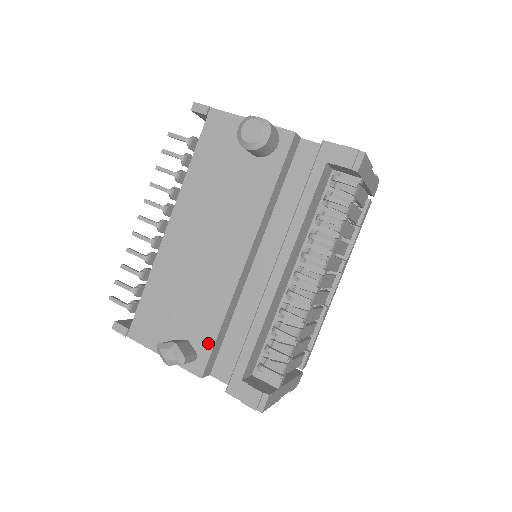
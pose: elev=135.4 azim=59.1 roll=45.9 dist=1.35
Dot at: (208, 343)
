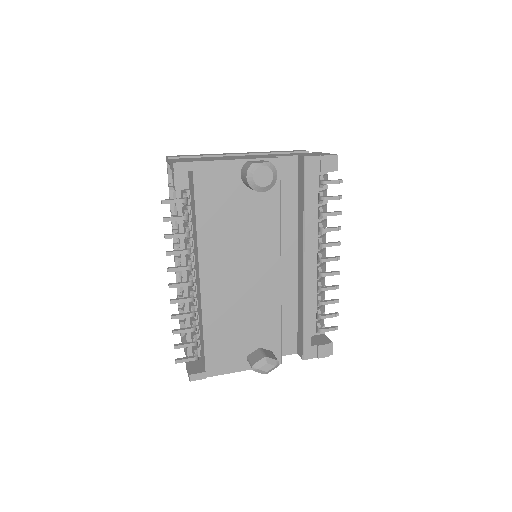
Dot at: (277, 340)
